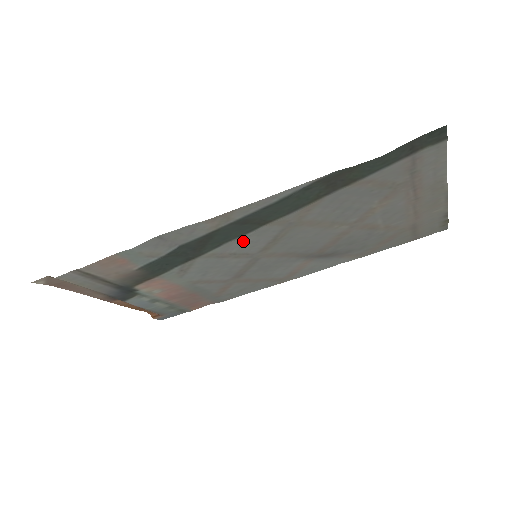
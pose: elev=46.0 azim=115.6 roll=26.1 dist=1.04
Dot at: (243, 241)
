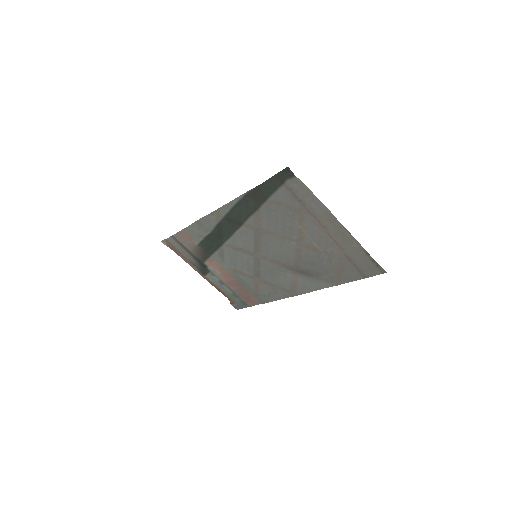
Dot at: (241, 239)
